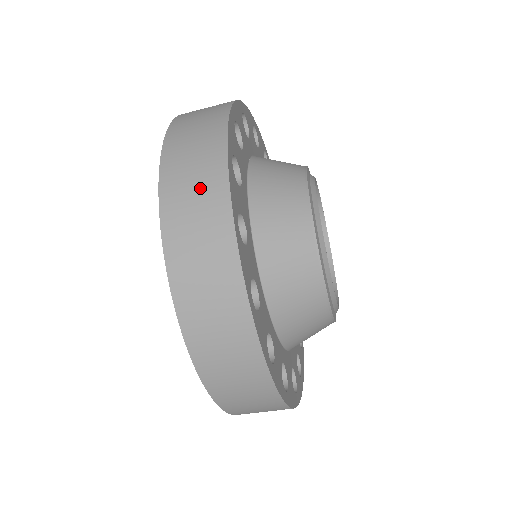
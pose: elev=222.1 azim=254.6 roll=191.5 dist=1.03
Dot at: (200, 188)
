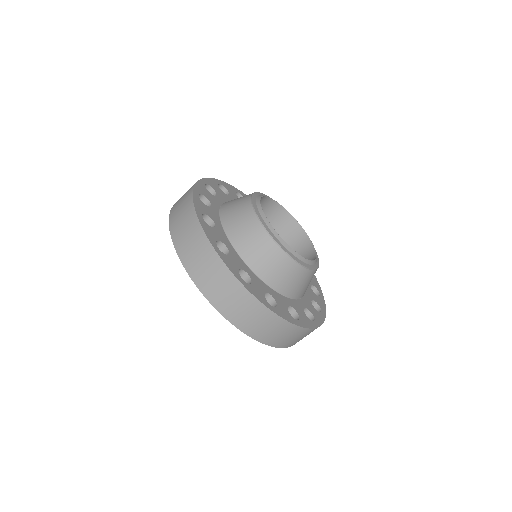
Dot at: (183, 210)
